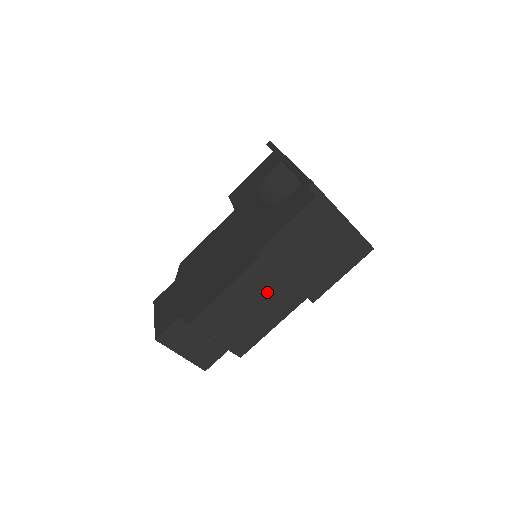
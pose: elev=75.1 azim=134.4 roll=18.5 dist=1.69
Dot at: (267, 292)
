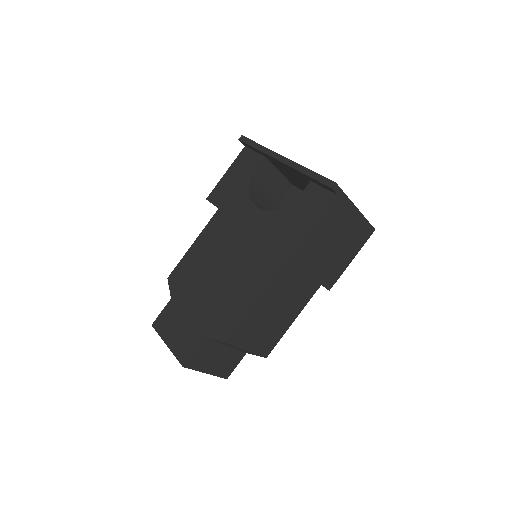
Dot at: (290, 292)
